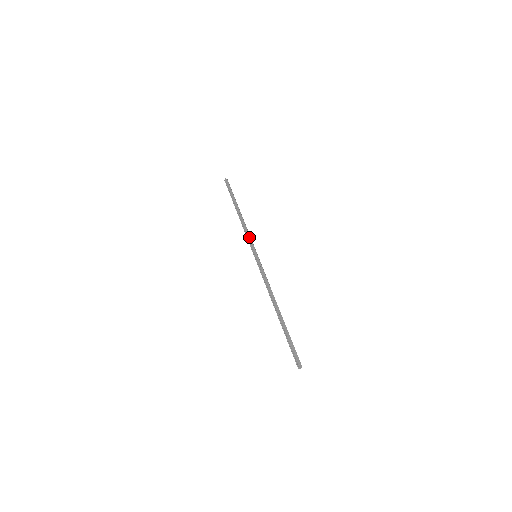
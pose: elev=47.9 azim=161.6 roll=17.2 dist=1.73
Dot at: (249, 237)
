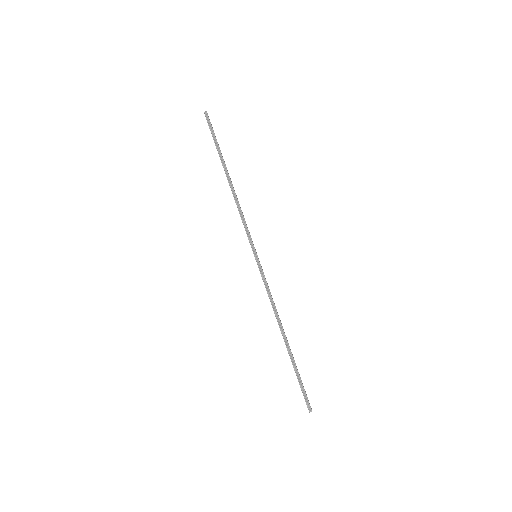
Dot at: occluded
